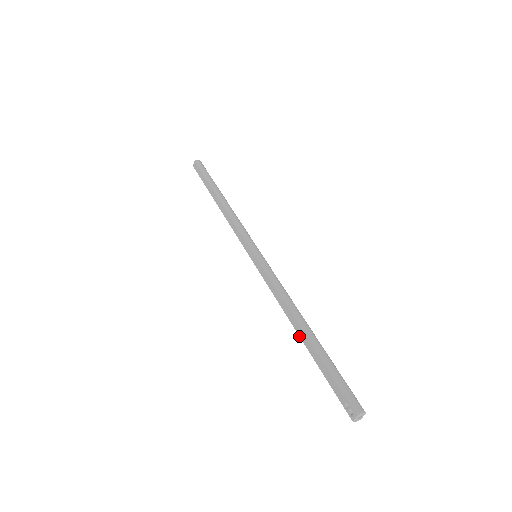
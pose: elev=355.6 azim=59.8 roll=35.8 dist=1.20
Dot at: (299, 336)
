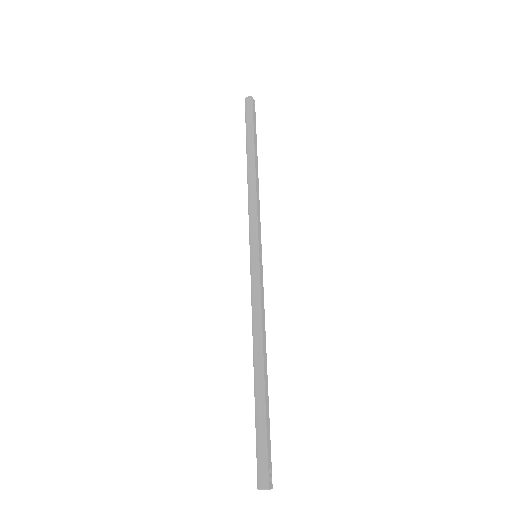
Dot at: occluded
